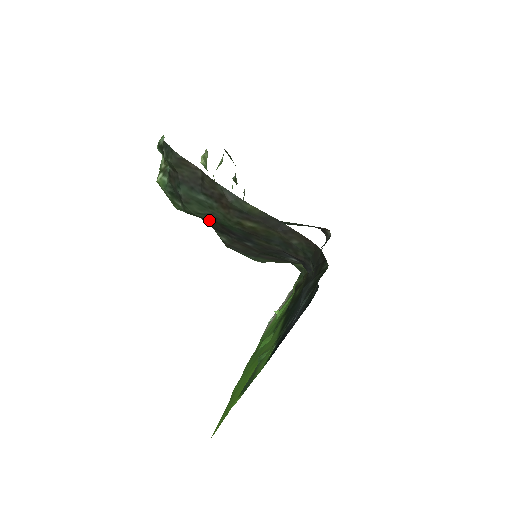
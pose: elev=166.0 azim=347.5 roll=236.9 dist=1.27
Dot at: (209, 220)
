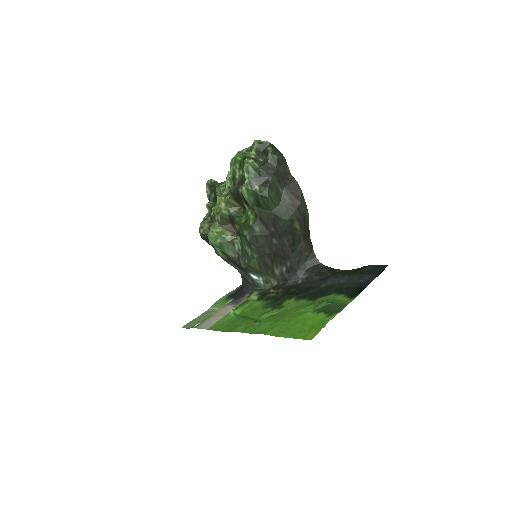
Dot at: (270, 209)
